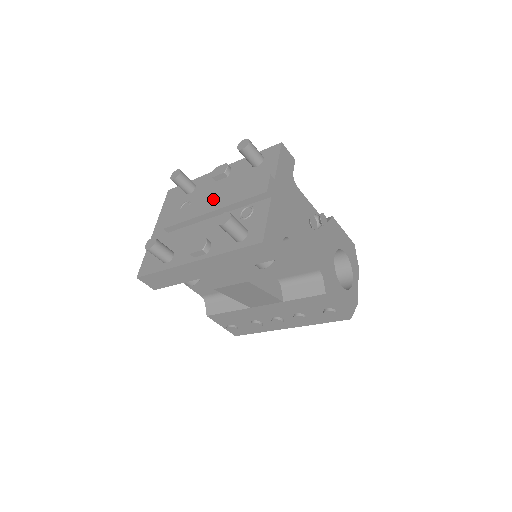
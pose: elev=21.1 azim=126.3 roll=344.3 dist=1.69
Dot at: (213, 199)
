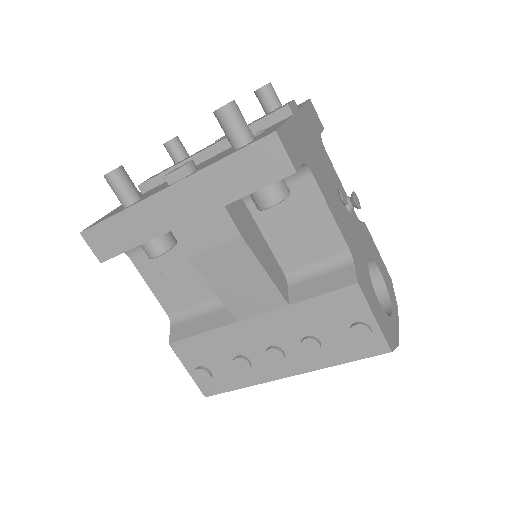
Dot at: occluded
